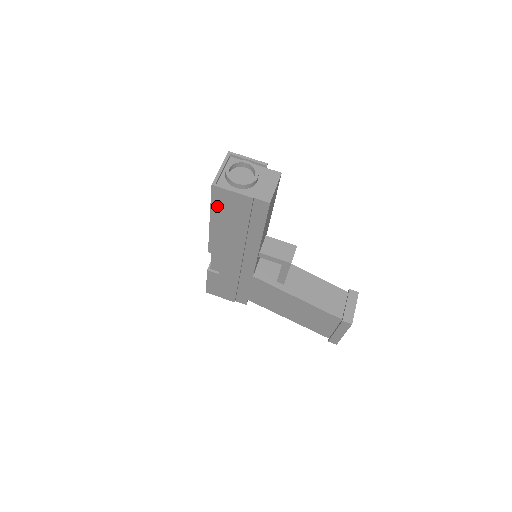
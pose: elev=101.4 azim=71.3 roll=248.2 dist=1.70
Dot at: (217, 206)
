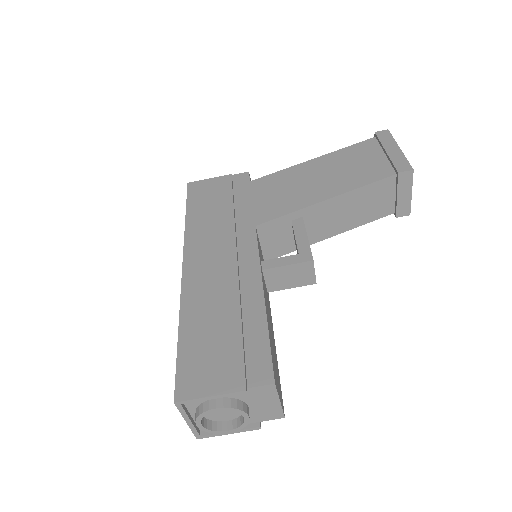
Dot at: occluded
